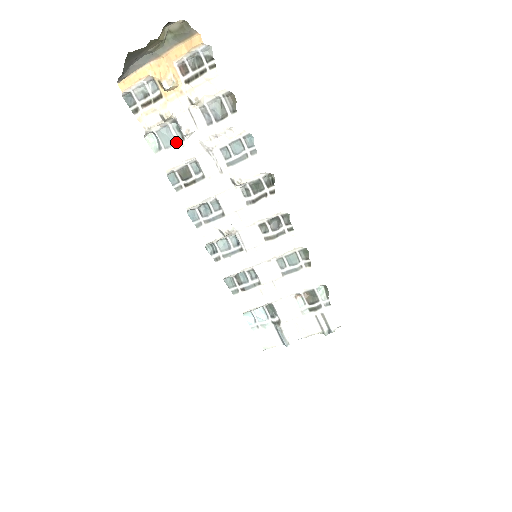
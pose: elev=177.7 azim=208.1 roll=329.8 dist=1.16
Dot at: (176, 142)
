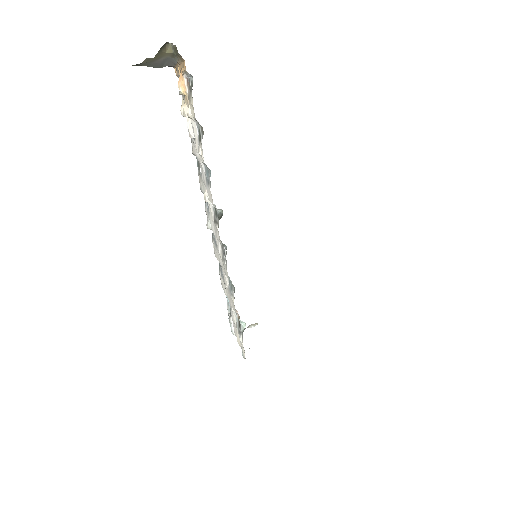
Dot at: occluded
